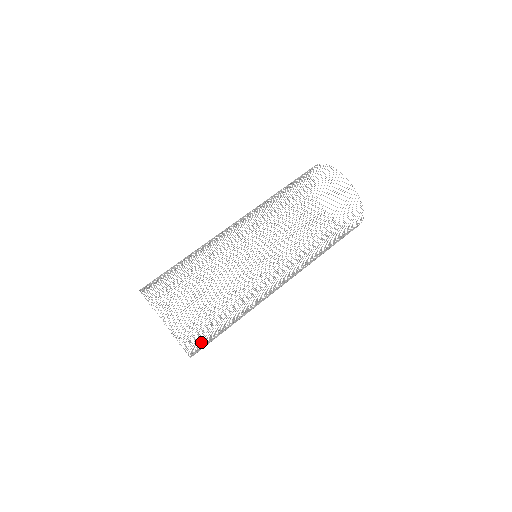
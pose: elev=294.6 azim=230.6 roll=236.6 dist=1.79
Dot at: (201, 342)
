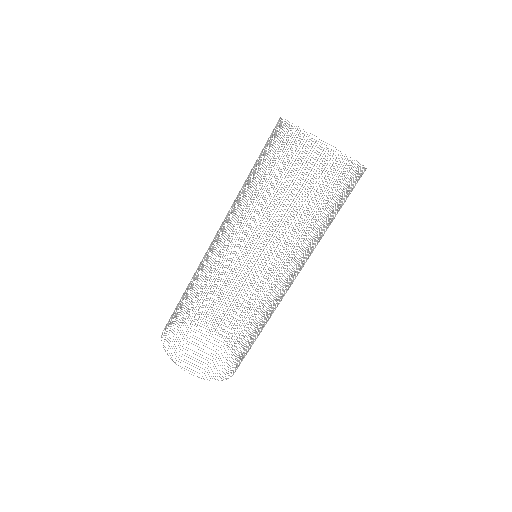
Dot at: occluded
